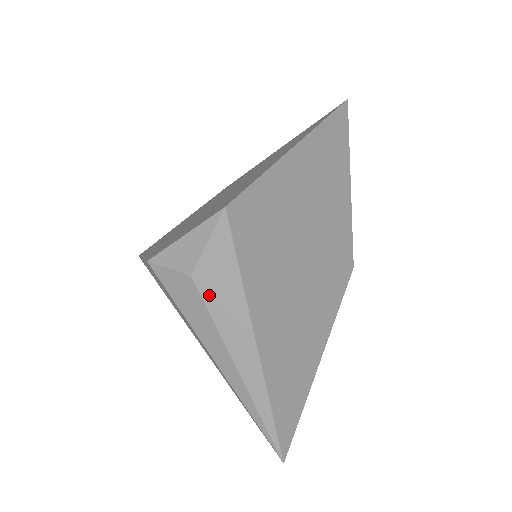
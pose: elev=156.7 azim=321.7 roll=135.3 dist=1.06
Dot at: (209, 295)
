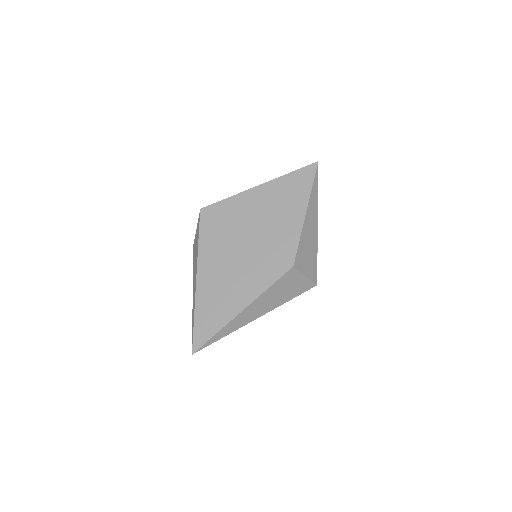
Dot at: (194, 254)
